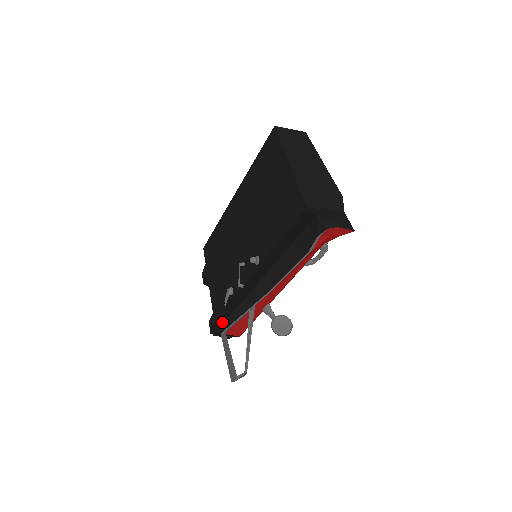
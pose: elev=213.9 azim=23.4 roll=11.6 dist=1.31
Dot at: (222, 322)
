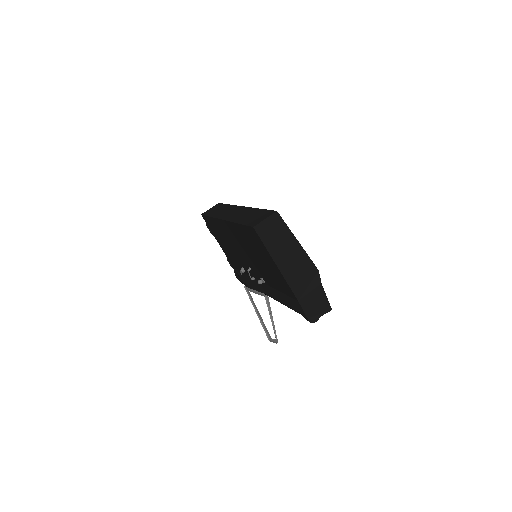
Dot at: (242, 280)
